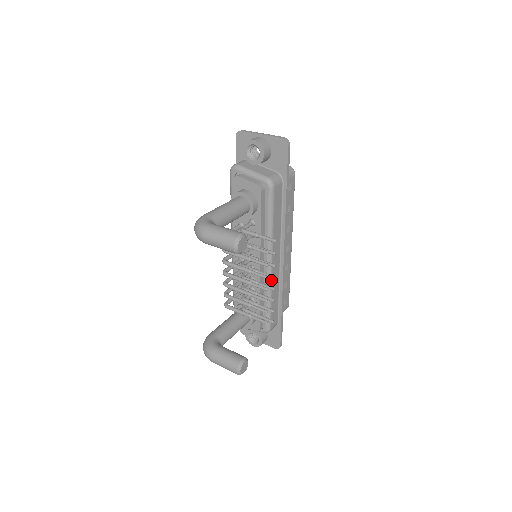
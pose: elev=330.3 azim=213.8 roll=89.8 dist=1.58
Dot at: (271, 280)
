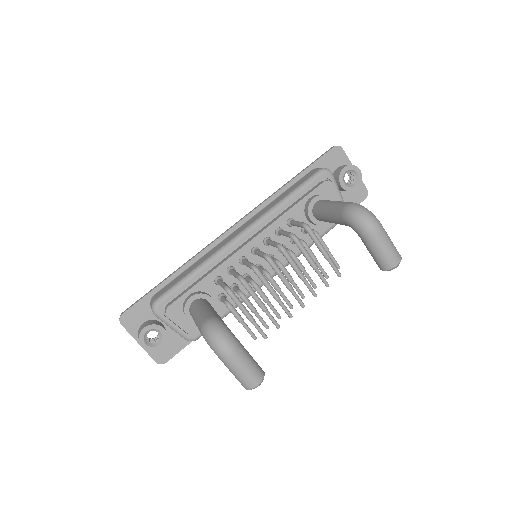
Dot at: occluded
